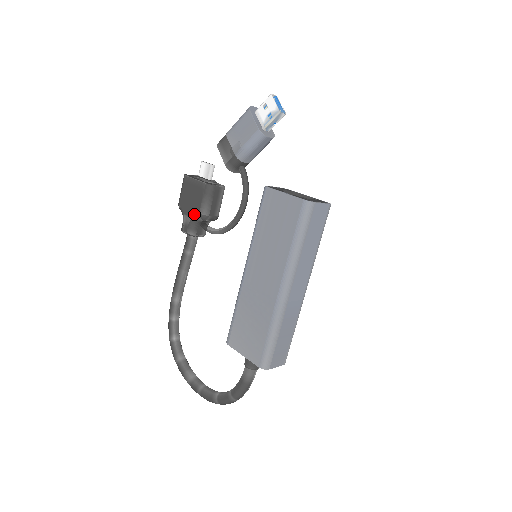
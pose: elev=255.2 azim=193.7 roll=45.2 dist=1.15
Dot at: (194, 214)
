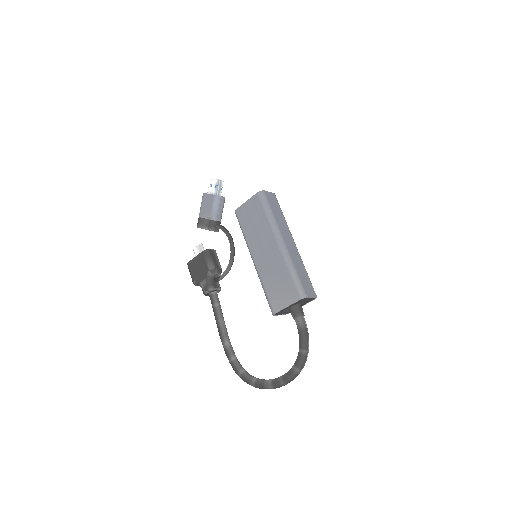
Dot at: (206, 275)
